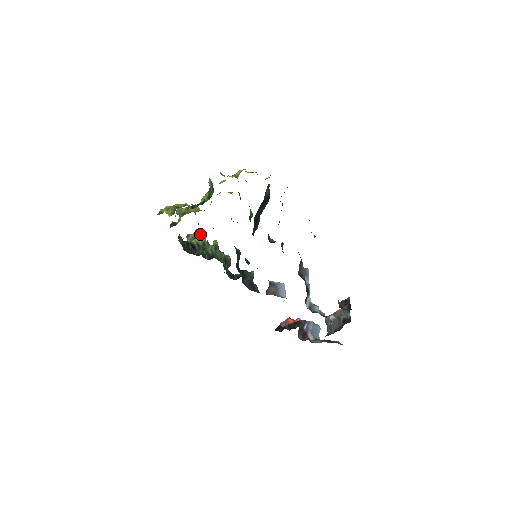
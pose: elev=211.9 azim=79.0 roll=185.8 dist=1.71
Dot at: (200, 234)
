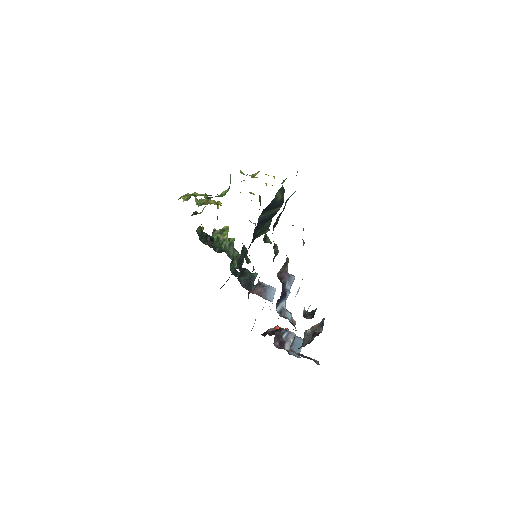
Dot at: (226, 231)
